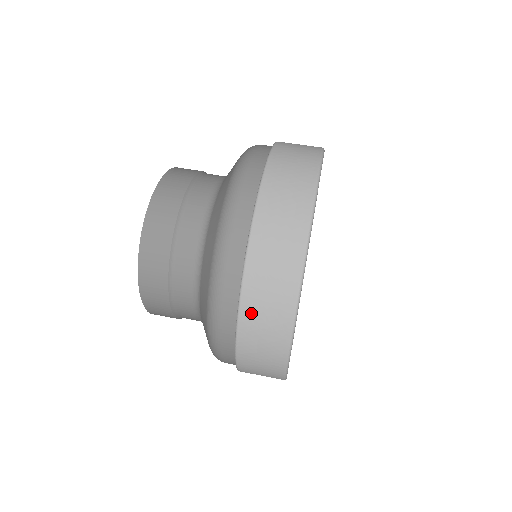
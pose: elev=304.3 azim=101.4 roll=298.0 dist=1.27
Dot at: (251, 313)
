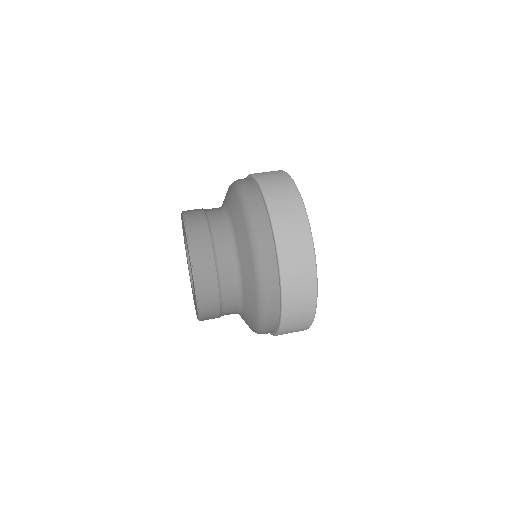
Dot at: (282, 231)
